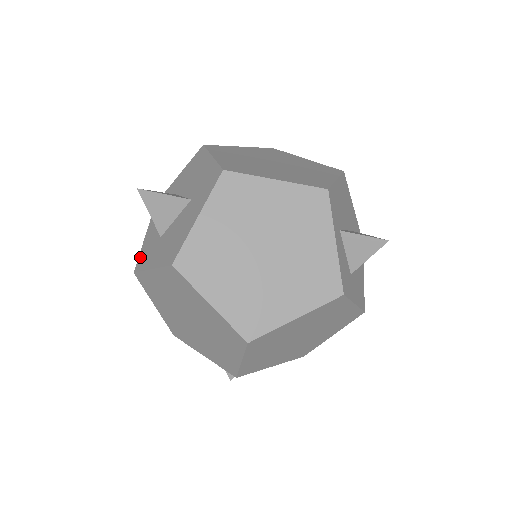
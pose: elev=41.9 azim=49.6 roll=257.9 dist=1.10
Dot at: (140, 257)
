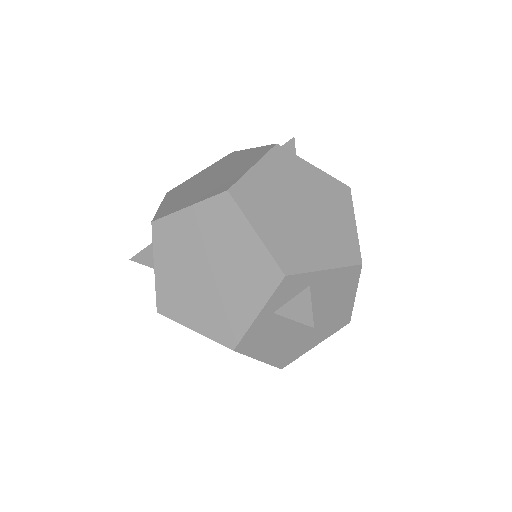
Dot at: occluded
